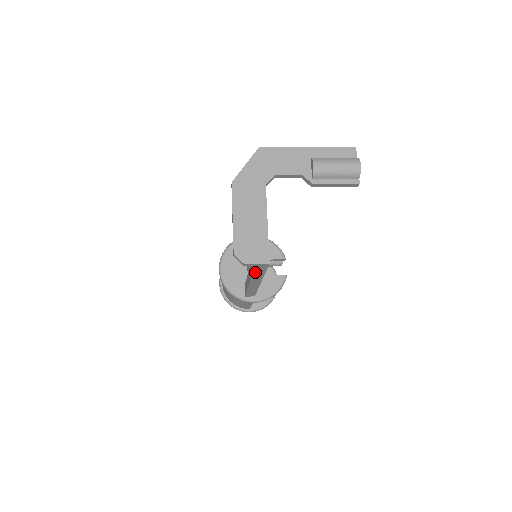
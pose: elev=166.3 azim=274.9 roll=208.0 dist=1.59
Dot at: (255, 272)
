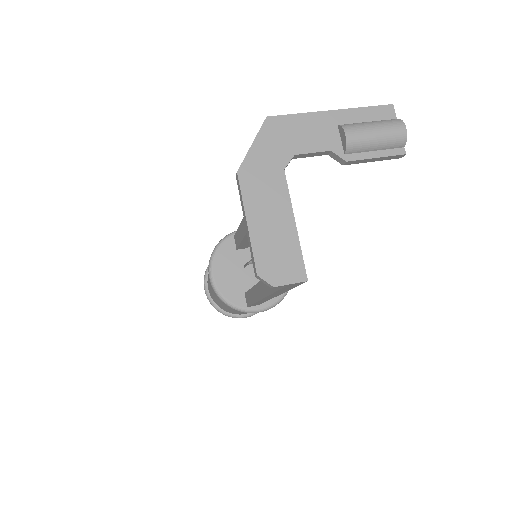
Dot at: (280, 290)
